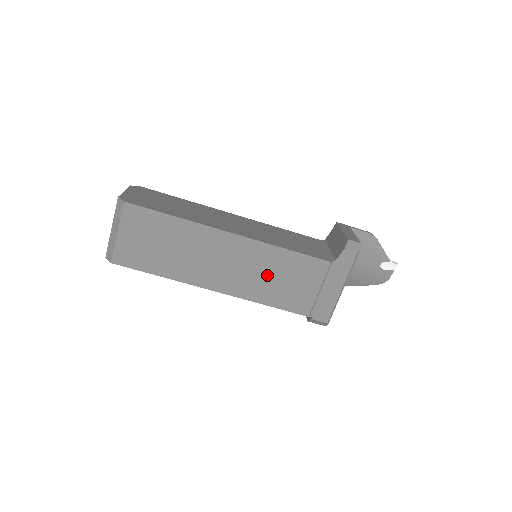
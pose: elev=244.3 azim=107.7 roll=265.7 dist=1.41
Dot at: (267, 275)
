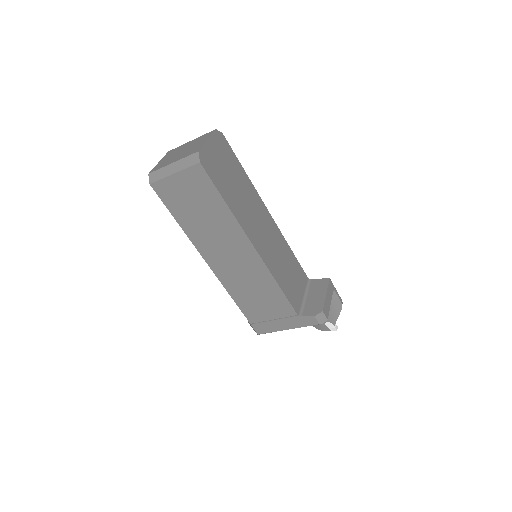
Dot at: (250, 285)
